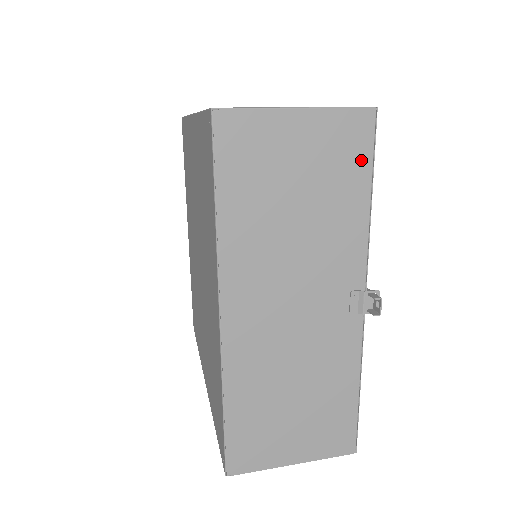
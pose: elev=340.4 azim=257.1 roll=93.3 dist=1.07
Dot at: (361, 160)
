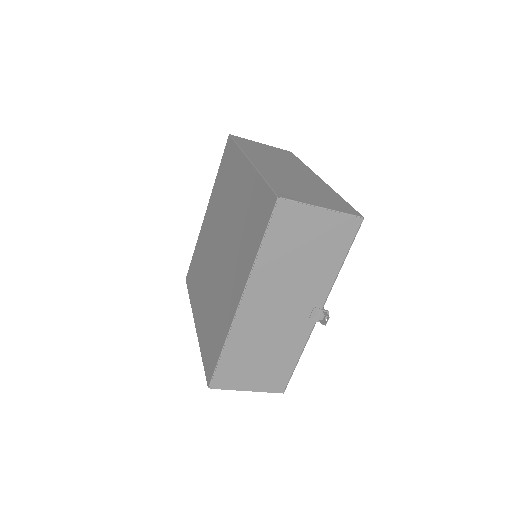
Dot at: (345, 242)
